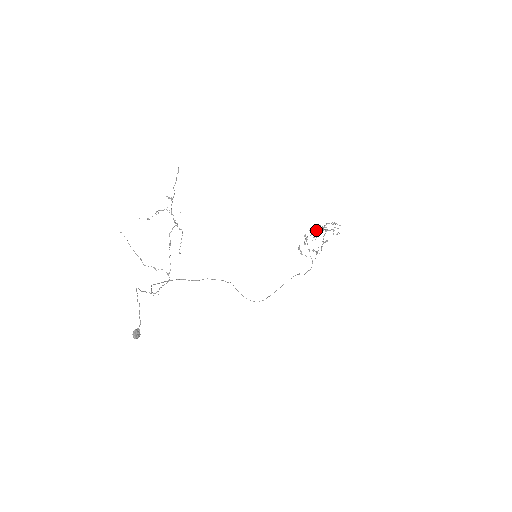
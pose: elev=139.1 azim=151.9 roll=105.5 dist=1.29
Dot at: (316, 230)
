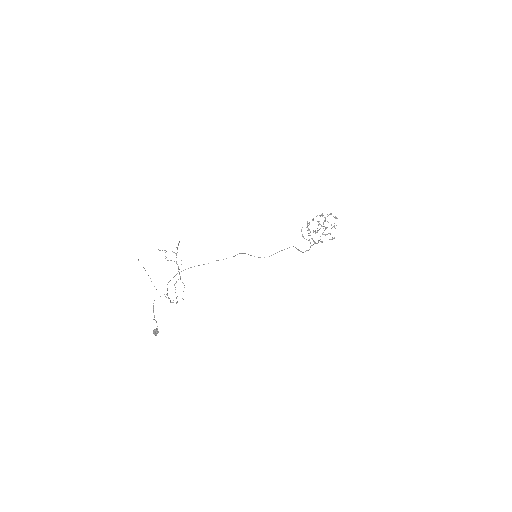
Dot at: (320, 216)
